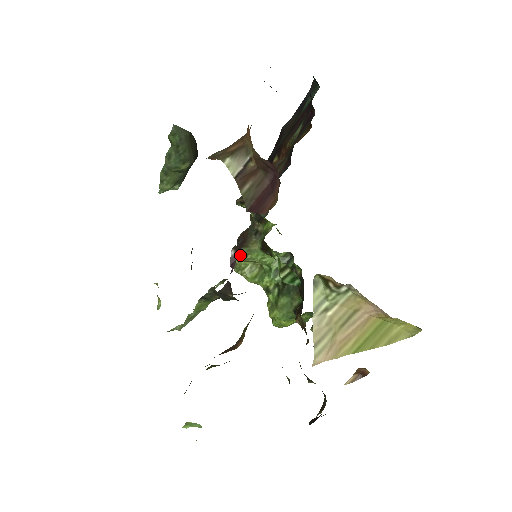
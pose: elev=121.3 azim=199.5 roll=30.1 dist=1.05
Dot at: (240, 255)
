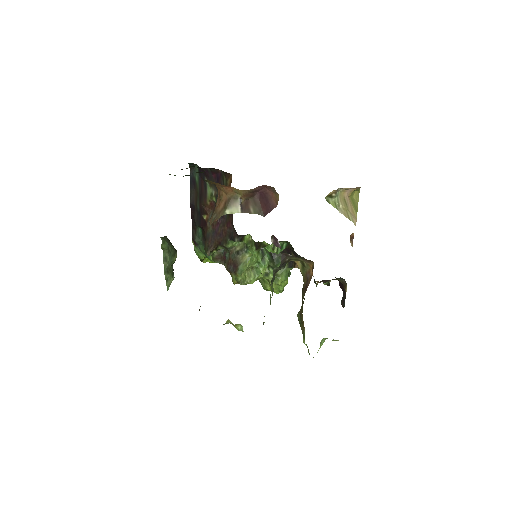
Dot at: (241, 271)
